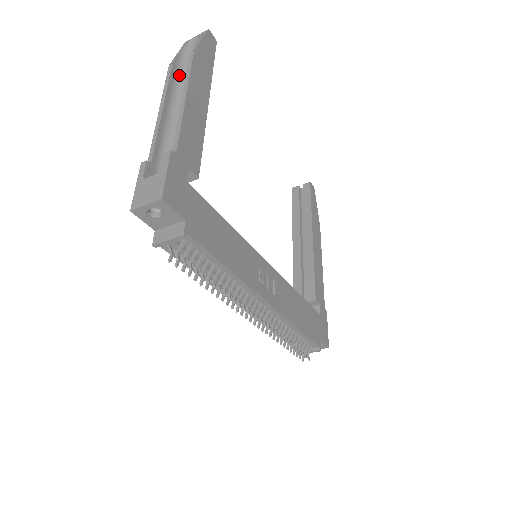
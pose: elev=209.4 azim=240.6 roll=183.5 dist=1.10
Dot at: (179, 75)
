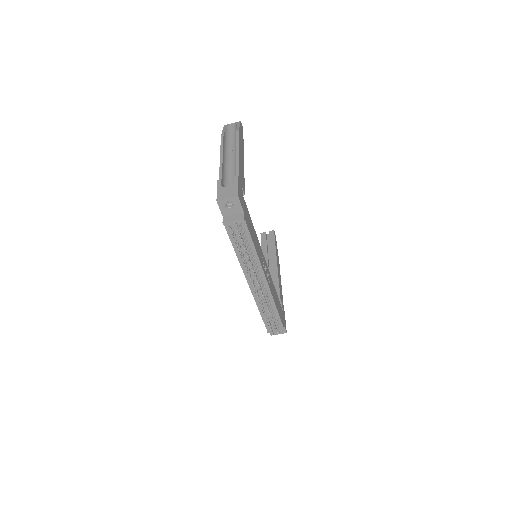
Dot at: (226, 142)
